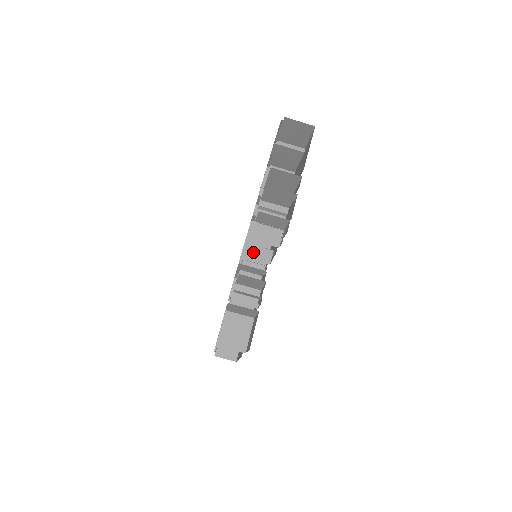
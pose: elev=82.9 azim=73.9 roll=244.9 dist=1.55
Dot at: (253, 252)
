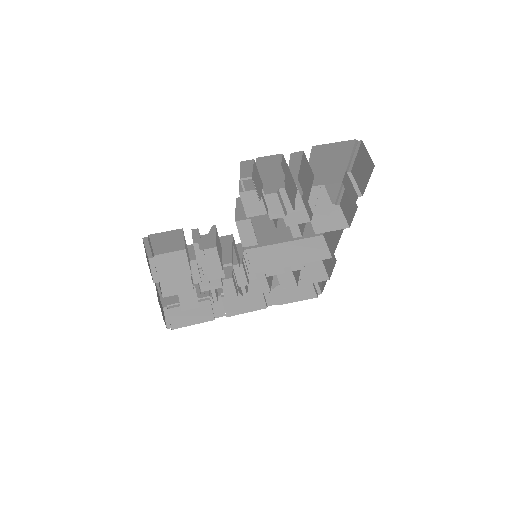
Dot at: (245, 229)
